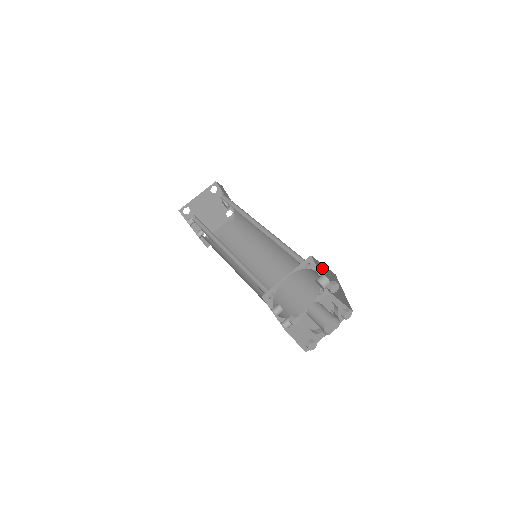
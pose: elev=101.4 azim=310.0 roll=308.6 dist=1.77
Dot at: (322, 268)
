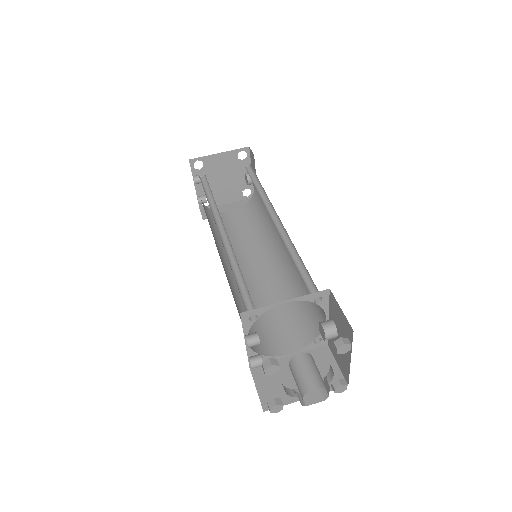
Dot at: (336, 312)
